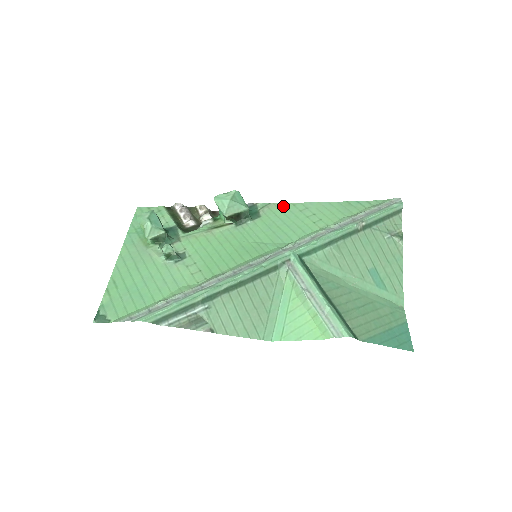
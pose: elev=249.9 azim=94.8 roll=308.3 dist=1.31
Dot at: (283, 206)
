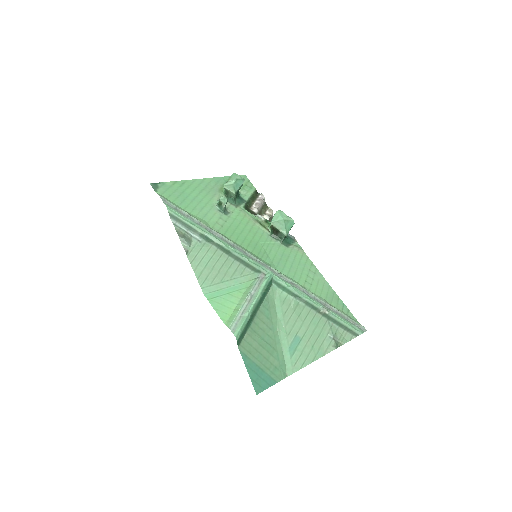
Dot at: (306, 258)
